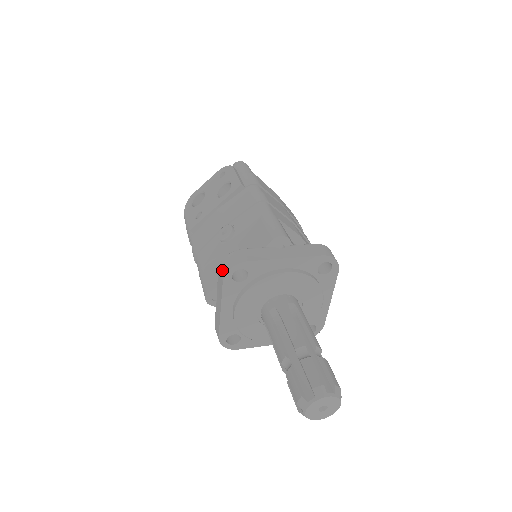
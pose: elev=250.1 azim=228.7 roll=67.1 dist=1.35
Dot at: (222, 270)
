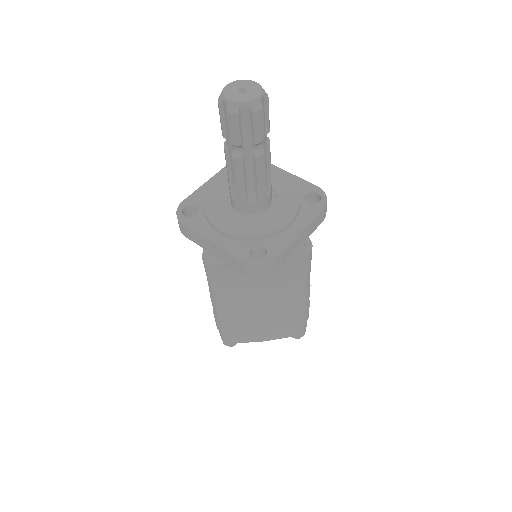
Dot at: occluded
